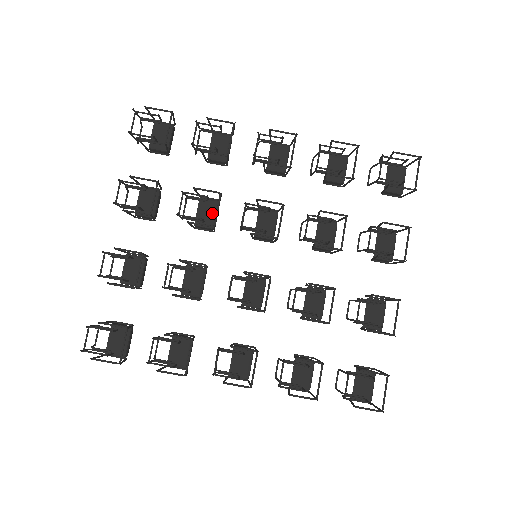
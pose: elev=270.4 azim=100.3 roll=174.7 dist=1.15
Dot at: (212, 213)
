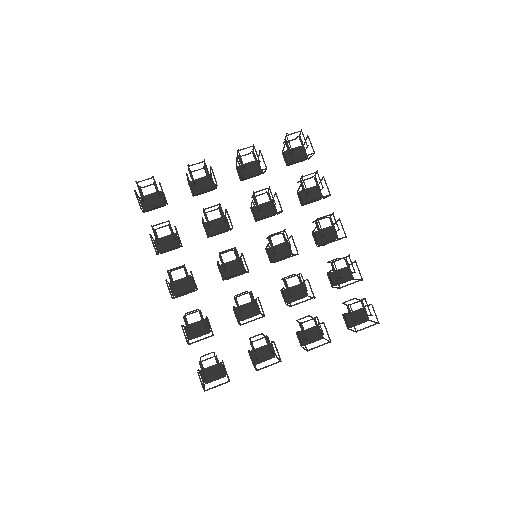
Dot at: (267, 213)
